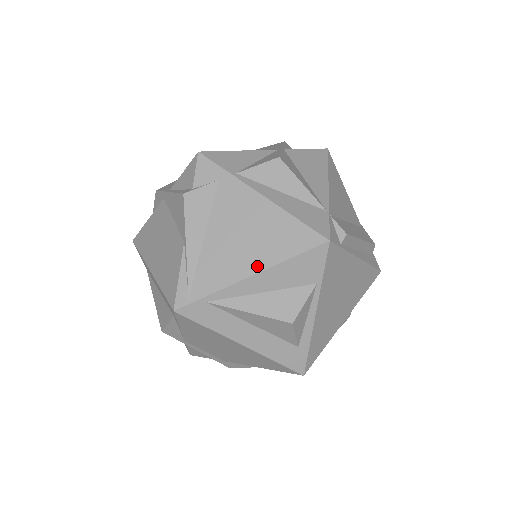
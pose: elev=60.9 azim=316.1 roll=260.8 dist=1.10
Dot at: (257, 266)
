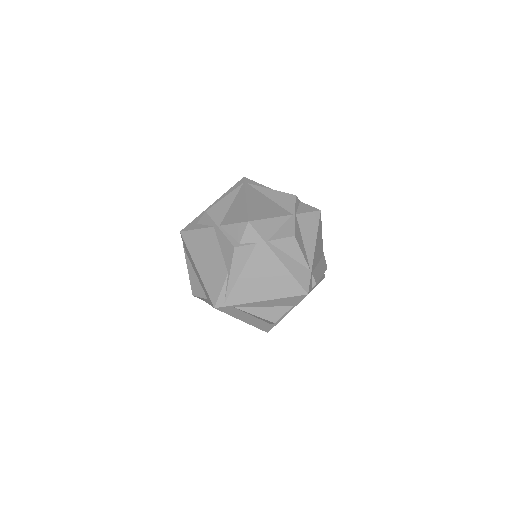
Dot at: (266, 297)
